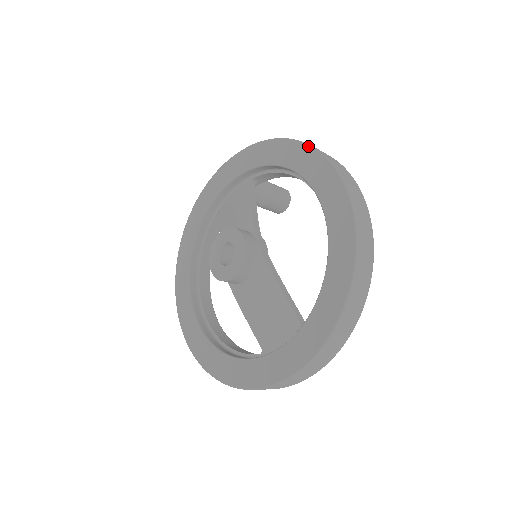
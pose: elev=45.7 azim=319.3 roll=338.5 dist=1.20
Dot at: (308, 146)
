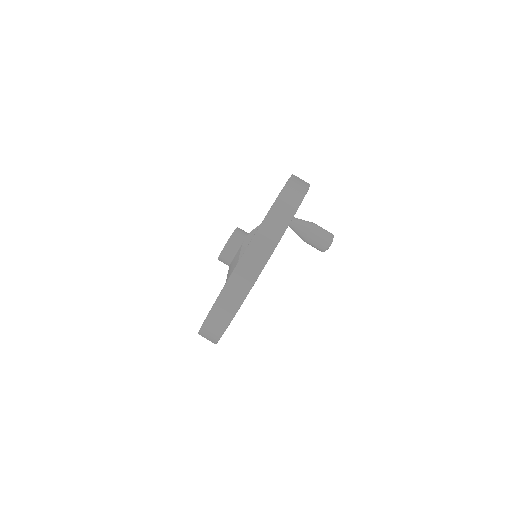
Dot at: occluded
